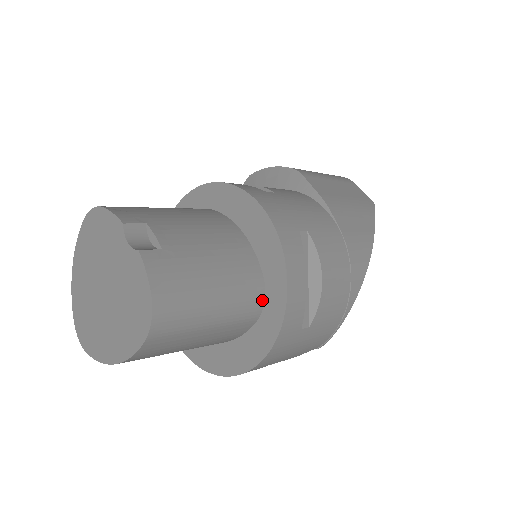
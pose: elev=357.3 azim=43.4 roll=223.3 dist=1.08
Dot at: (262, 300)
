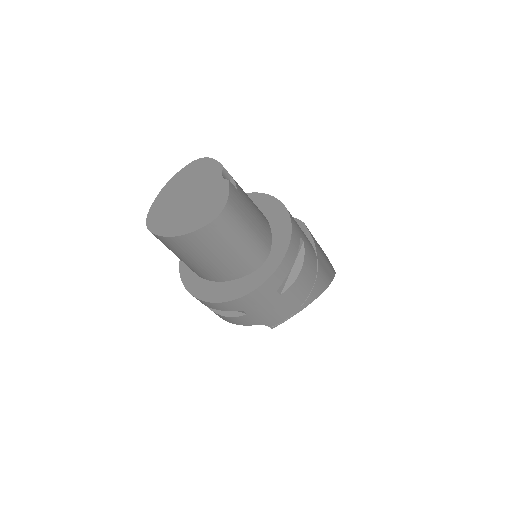
Dot at: (265, 259)
